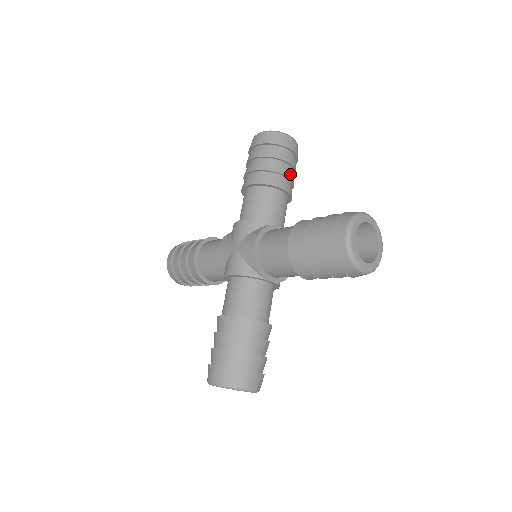
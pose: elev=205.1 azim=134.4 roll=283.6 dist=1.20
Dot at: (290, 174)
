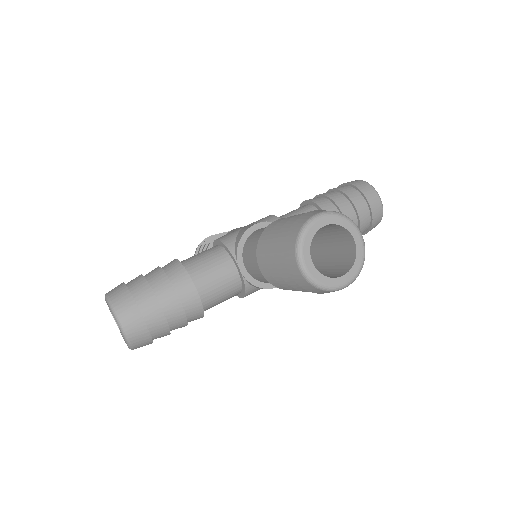
Dot at: occluded
